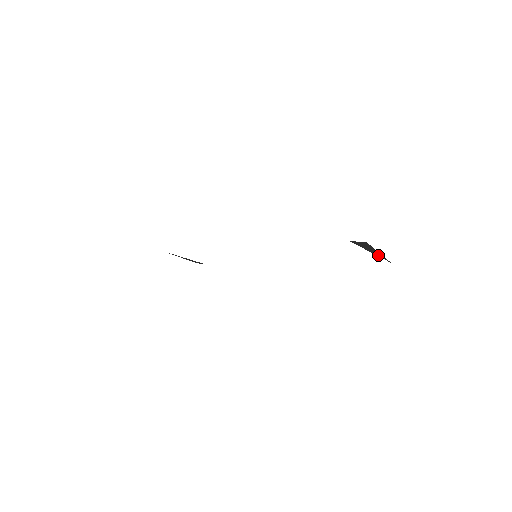
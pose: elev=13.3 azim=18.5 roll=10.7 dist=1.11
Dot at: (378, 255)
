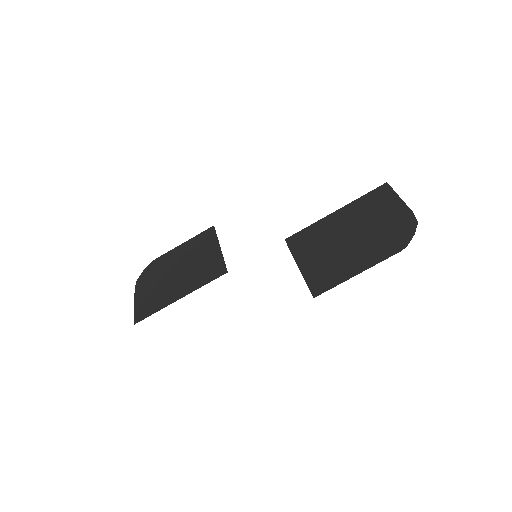
Dot at: (373, 235)
